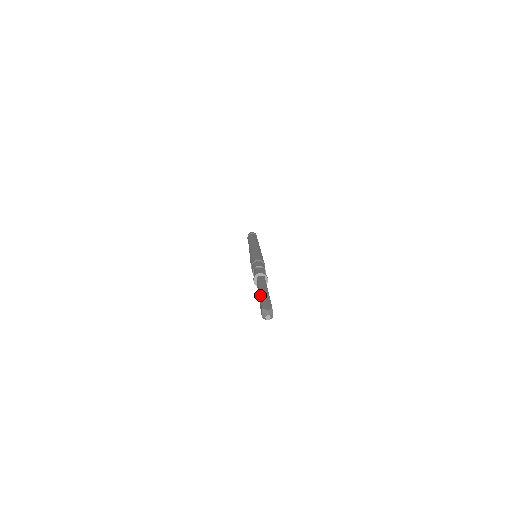
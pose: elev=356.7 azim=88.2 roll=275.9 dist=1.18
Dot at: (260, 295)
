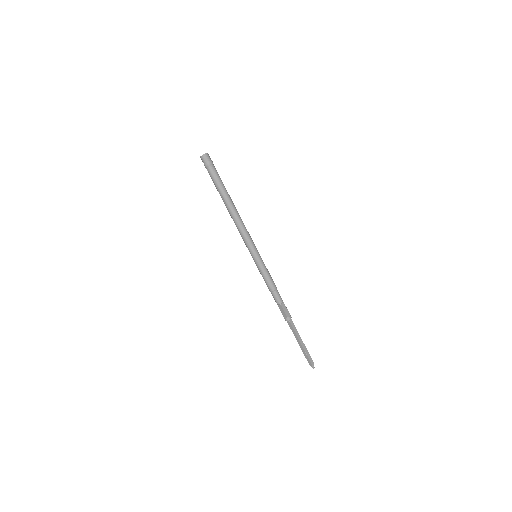
Dot at: (305, 350)
